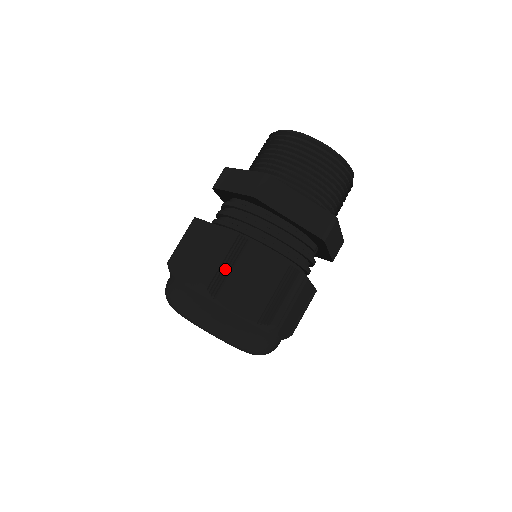
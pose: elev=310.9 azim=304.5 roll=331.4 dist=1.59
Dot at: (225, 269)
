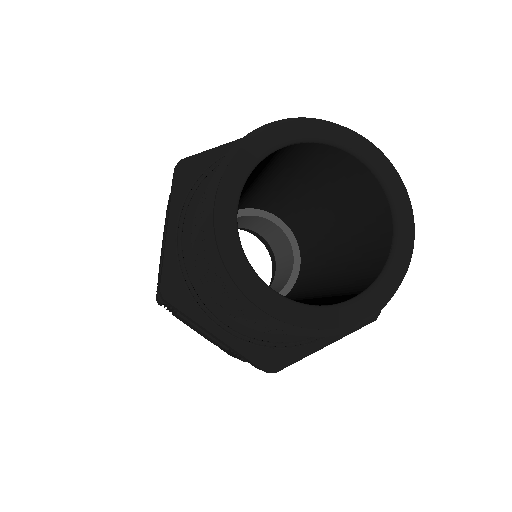
Dot at: (167, 309)
